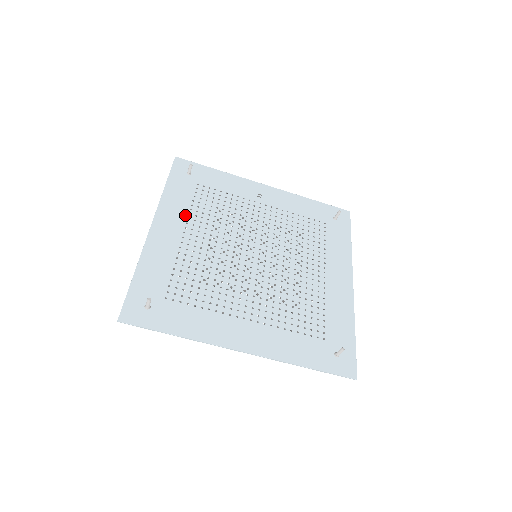
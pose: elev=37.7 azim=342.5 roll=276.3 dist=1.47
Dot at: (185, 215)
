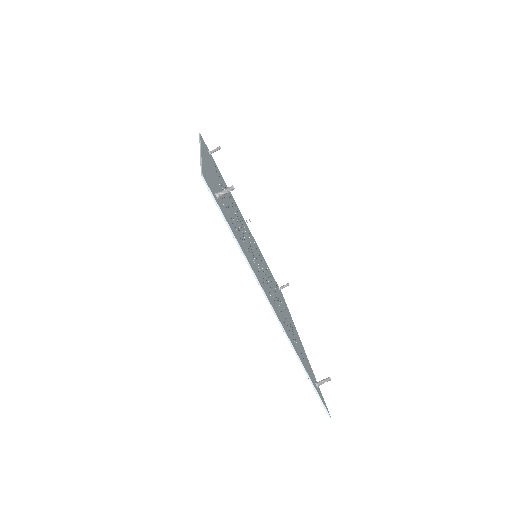
Dot at: occluded
